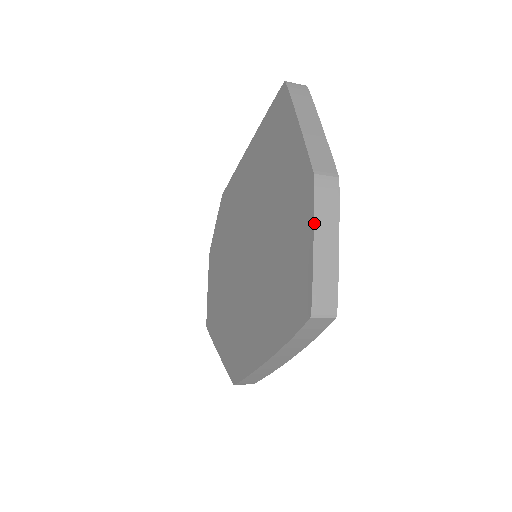
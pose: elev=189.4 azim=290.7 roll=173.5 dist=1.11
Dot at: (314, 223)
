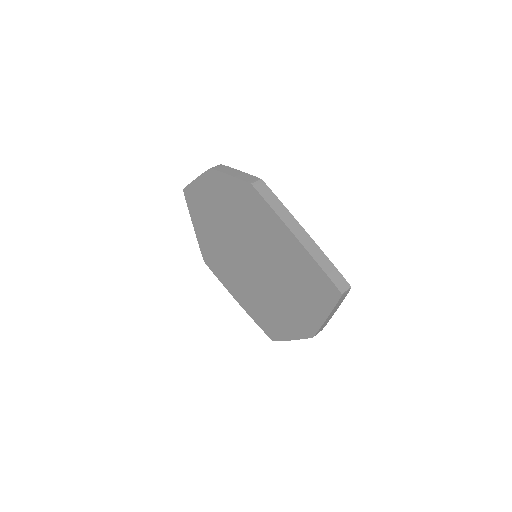
Dot at: occluded
